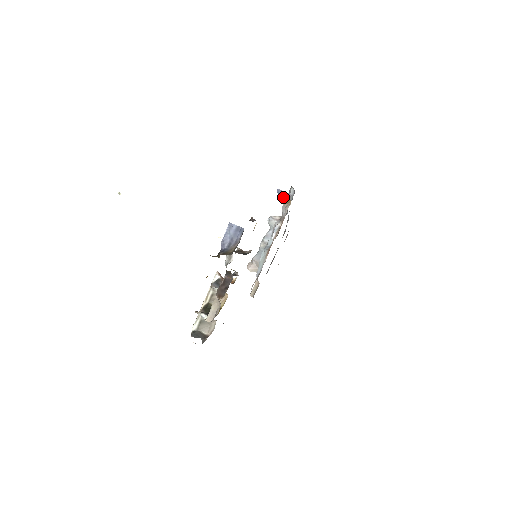
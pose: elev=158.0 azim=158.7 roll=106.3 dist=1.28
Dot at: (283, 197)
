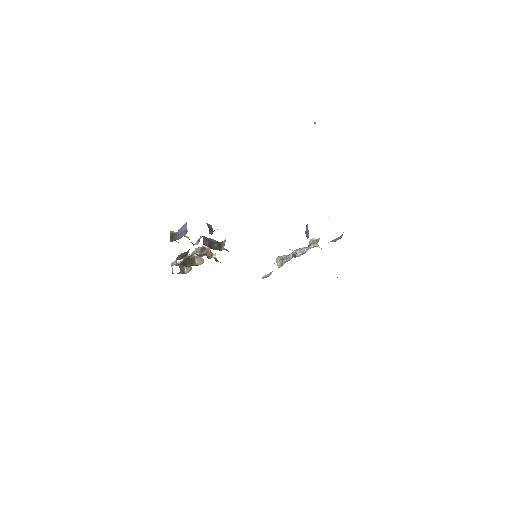
Dot at: (306, 233)
